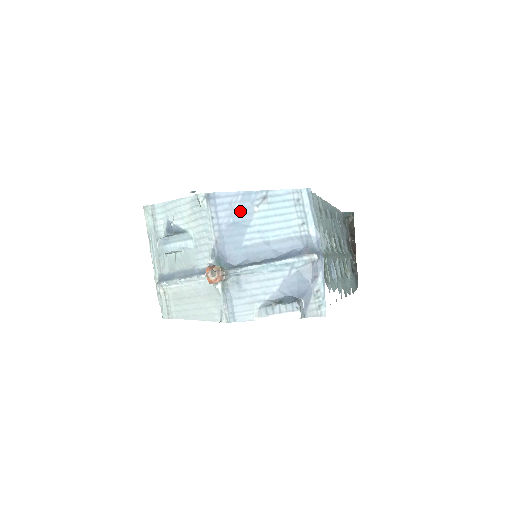
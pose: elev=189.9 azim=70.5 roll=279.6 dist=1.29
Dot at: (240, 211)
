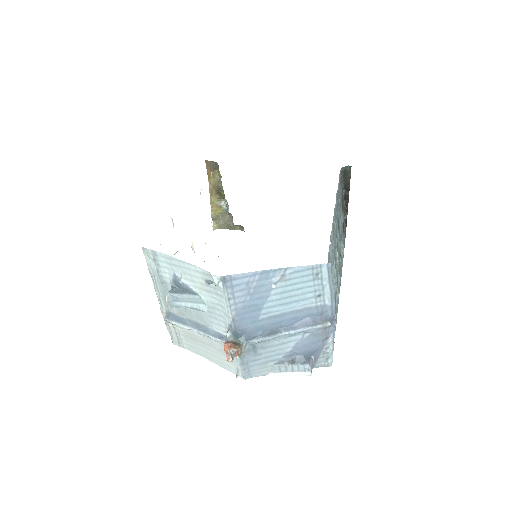
Dot at: (257, 289)
